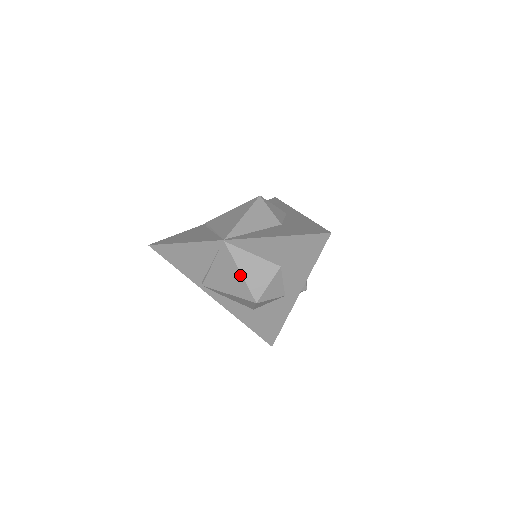
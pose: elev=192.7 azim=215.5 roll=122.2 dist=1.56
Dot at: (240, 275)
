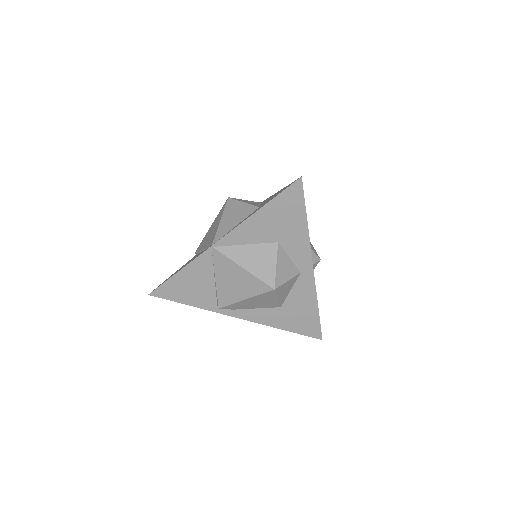
Dot at: (244, 271)
